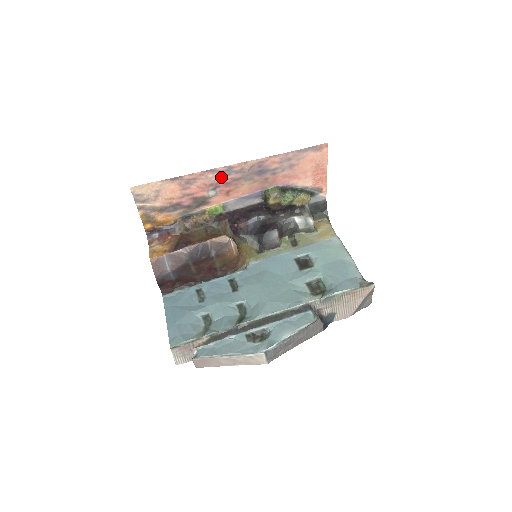
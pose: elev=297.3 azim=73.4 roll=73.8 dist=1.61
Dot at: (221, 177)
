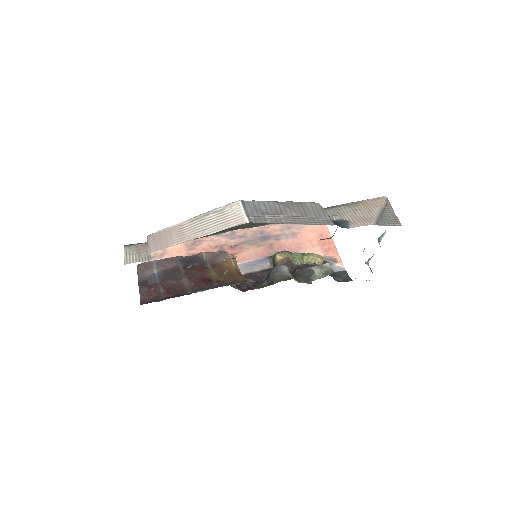
Dot at: (225, 241)
